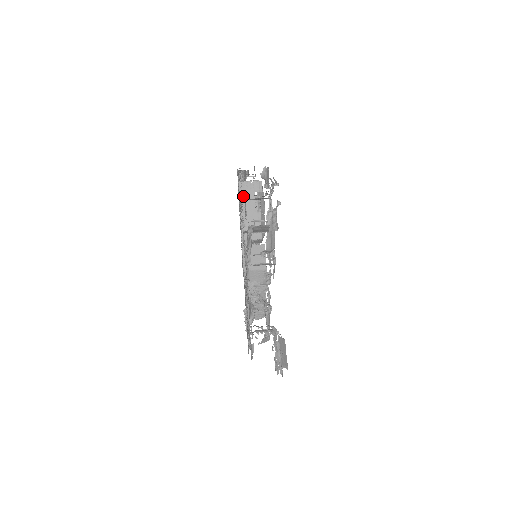
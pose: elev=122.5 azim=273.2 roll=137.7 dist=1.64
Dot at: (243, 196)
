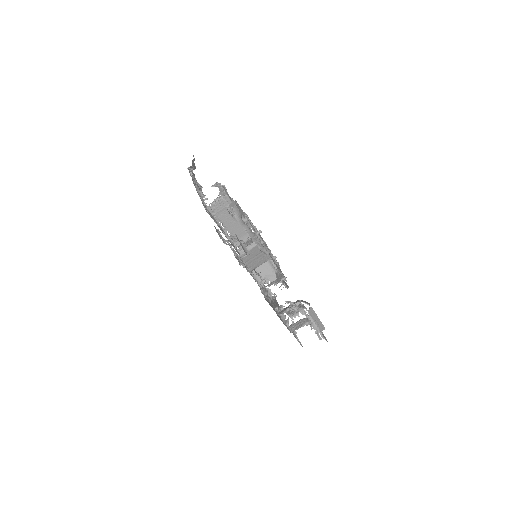
Dot at: (218, 216)
